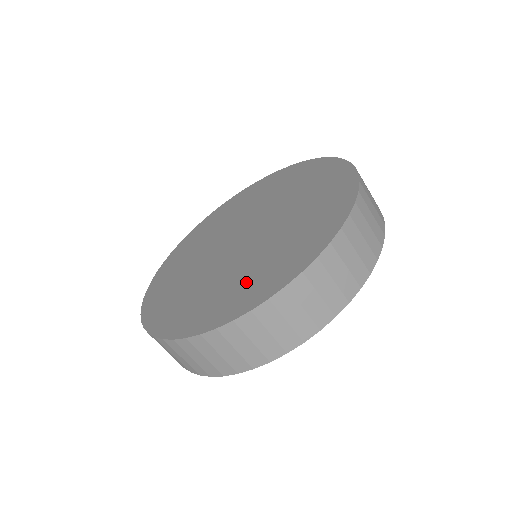
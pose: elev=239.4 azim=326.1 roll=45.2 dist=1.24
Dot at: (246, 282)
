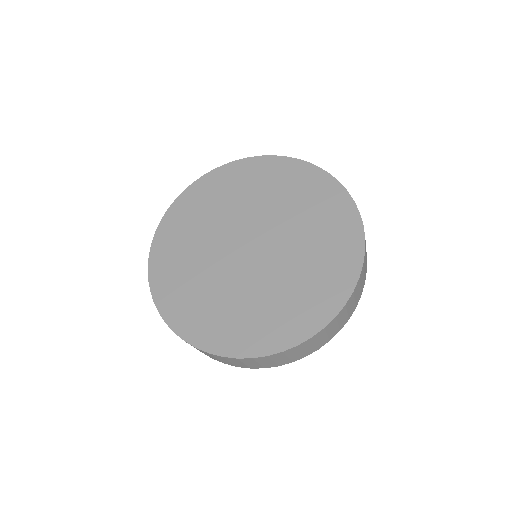
Dot at: (214, 313)
